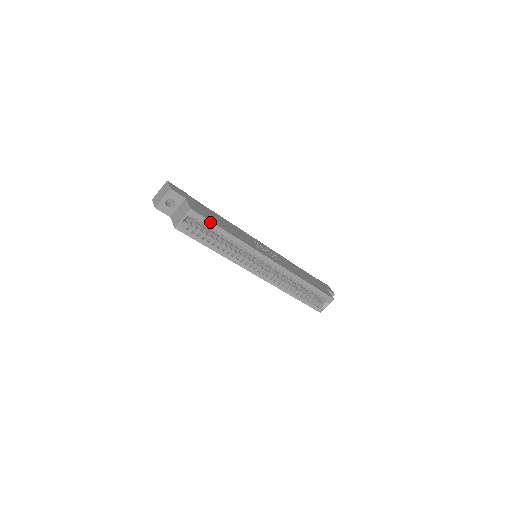
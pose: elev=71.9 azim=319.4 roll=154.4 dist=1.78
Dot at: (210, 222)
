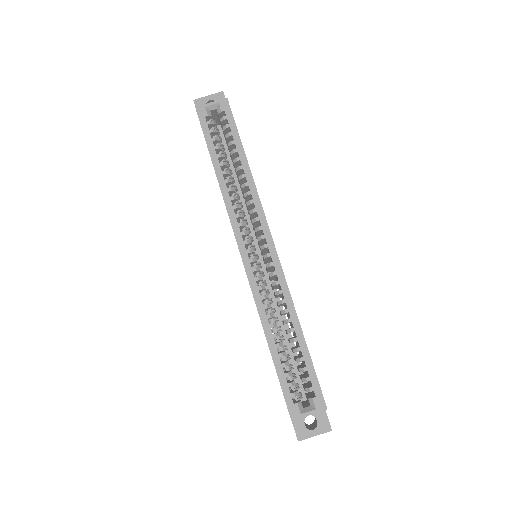
Dot at: (236, 129)
